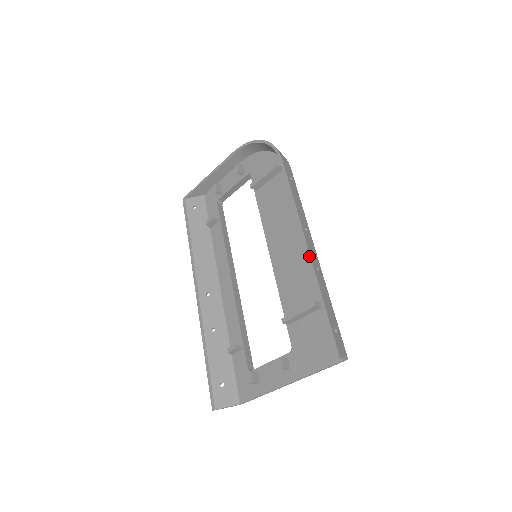
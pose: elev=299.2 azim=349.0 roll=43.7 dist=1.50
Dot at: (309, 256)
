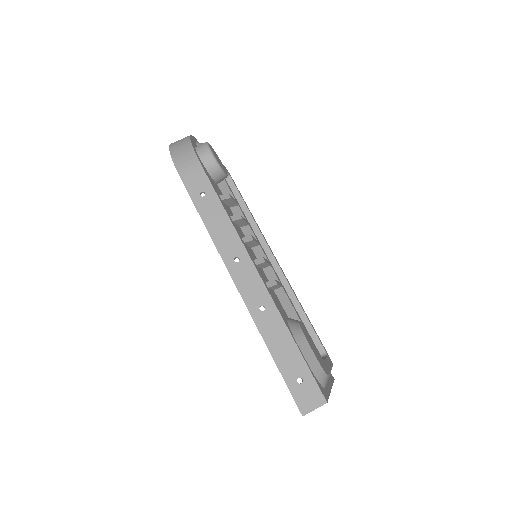
Dot at: occluded
